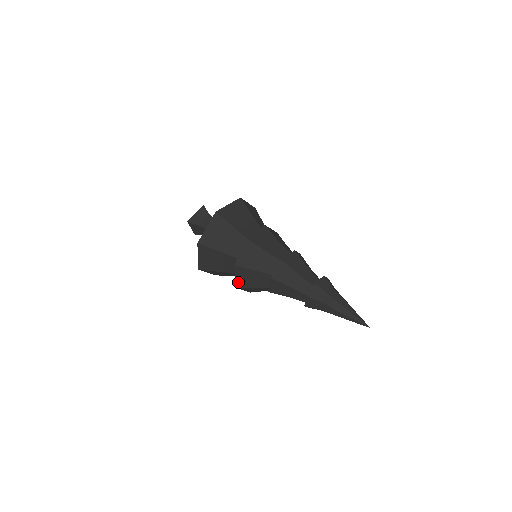
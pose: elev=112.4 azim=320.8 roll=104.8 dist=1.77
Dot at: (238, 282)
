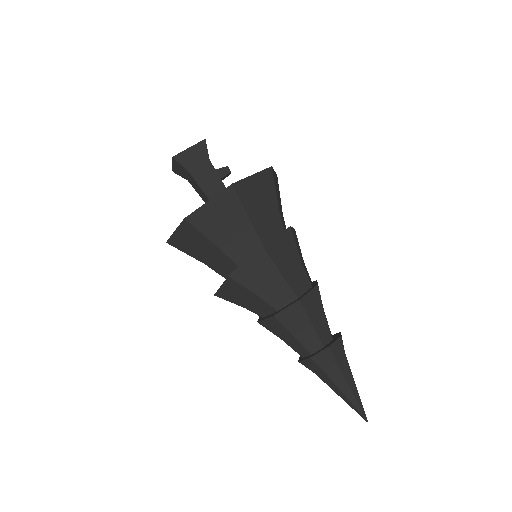
Dot at: (221, 291)
